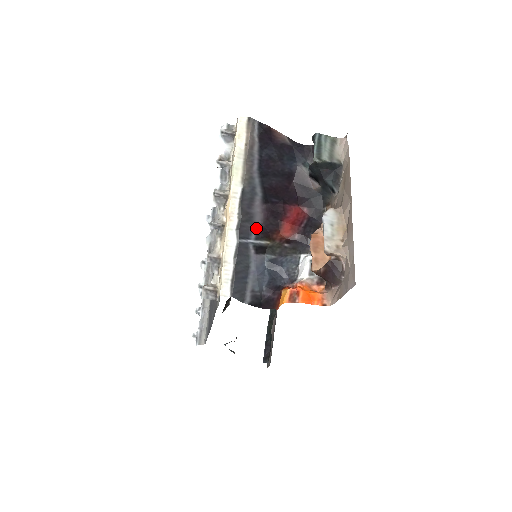
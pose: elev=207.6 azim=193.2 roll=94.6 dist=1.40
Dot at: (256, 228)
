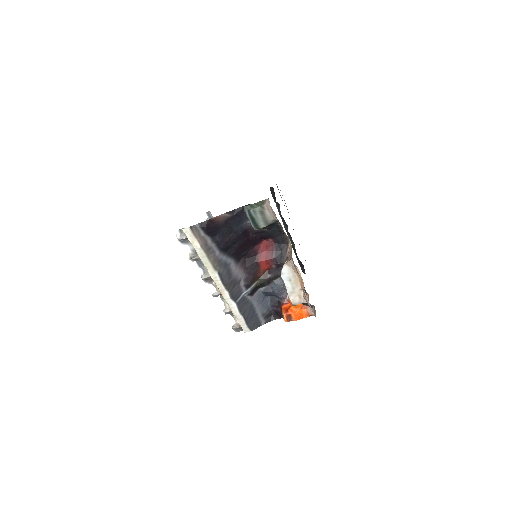
Dot at: (243, 283)
